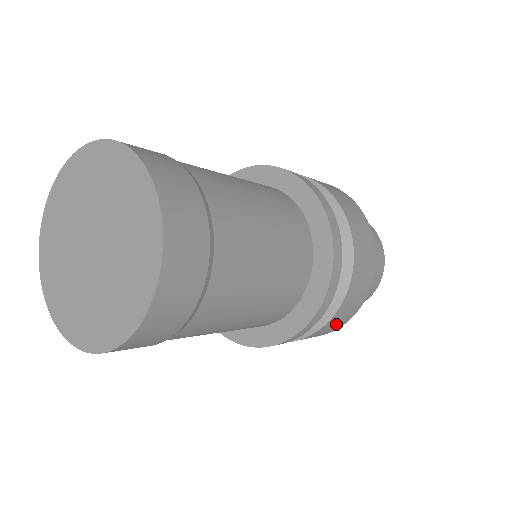
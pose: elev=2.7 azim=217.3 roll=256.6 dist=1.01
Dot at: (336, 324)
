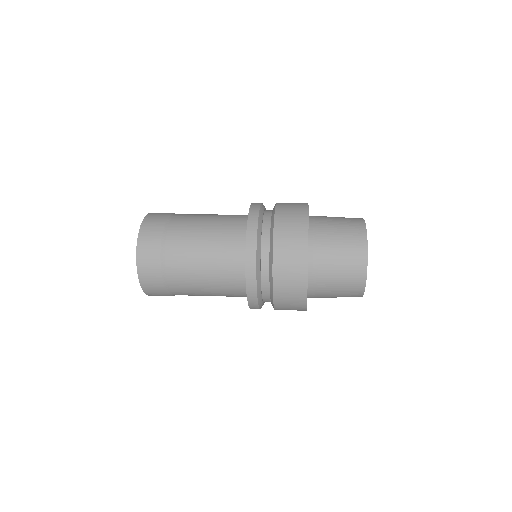
Dot at: (292, 285)
